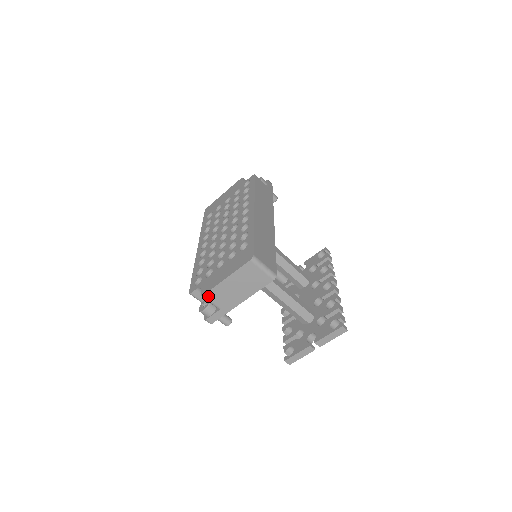
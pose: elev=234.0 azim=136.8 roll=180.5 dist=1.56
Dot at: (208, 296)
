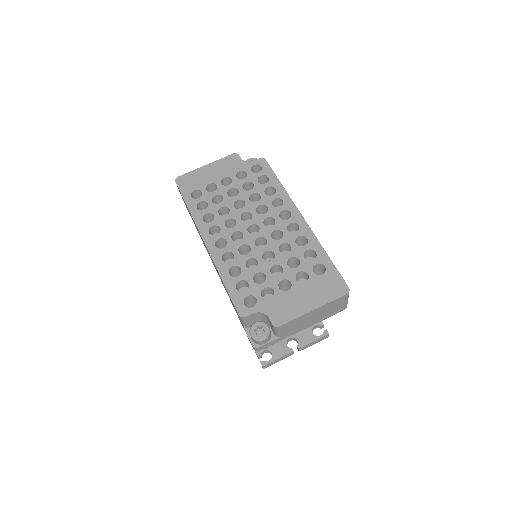
Dot at: (283, 326)
